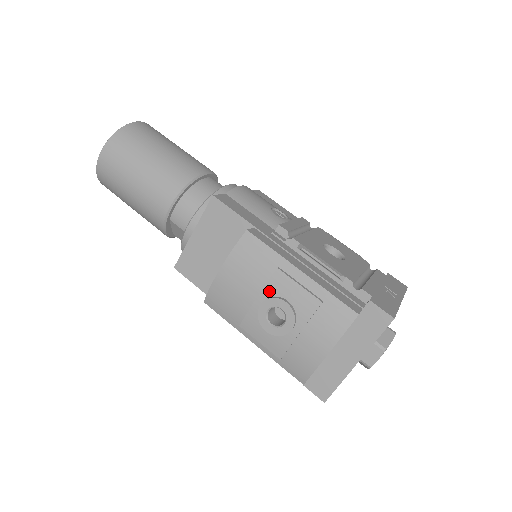
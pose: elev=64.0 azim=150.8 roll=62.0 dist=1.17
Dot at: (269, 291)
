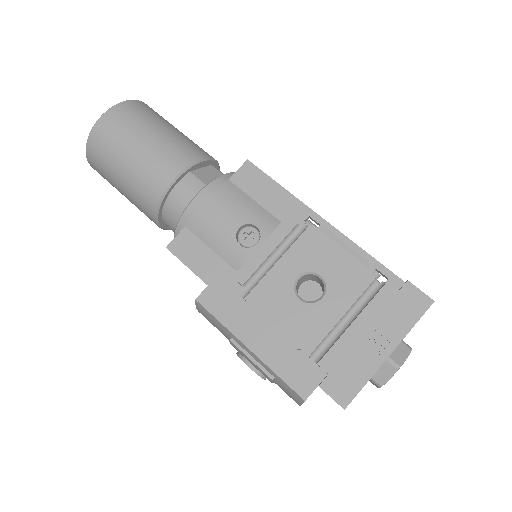
Dot at: (236, 349)
